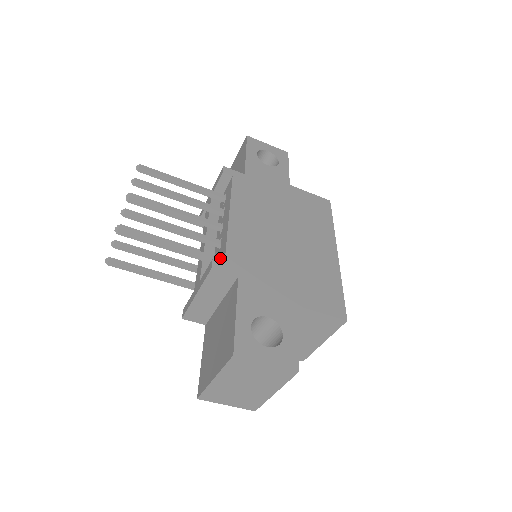
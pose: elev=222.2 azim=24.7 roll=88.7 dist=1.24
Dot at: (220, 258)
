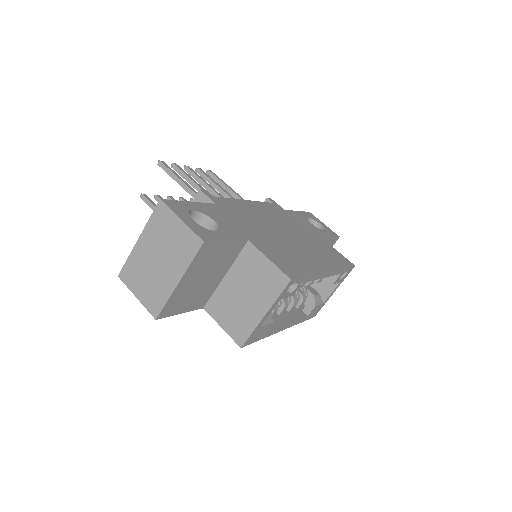
Dot at: occluded
